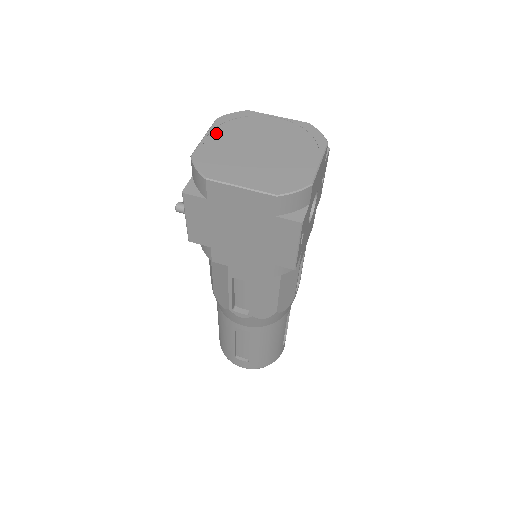
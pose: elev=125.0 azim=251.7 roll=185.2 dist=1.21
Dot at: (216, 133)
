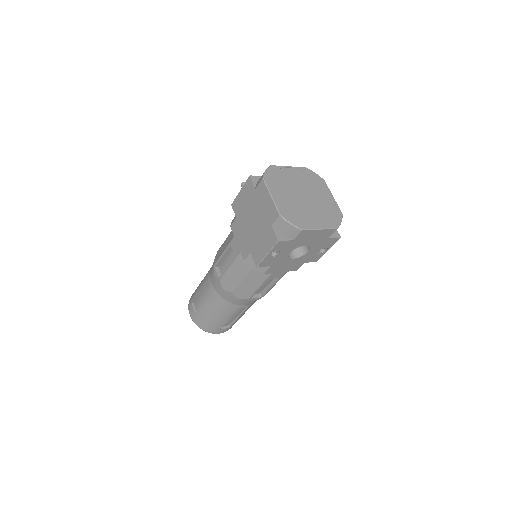
Dot at: (295, 171)
